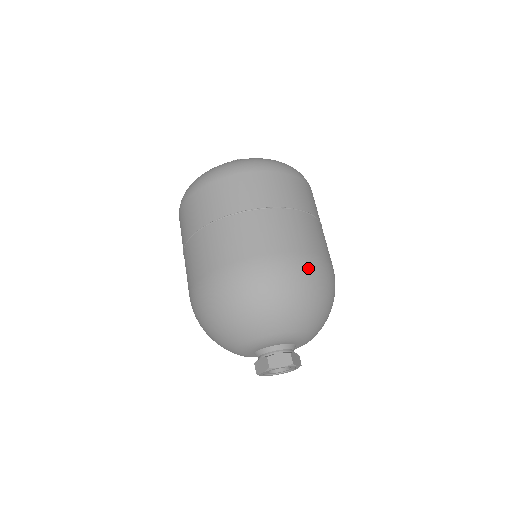
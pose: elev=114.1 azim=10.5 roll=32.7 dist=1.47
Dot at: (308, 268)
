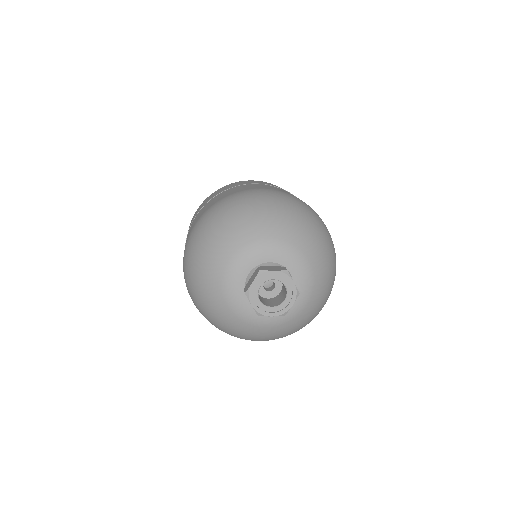
Dot at: occluded
